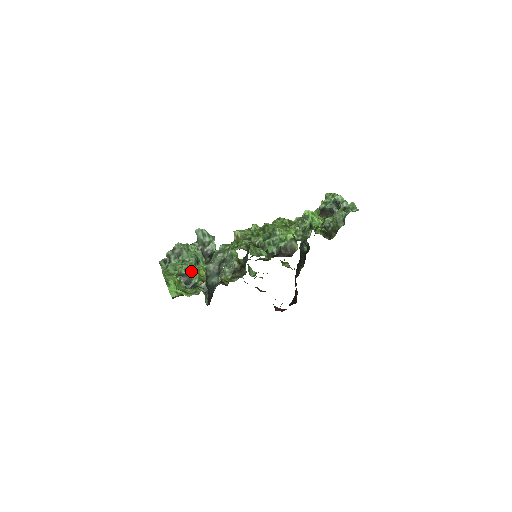
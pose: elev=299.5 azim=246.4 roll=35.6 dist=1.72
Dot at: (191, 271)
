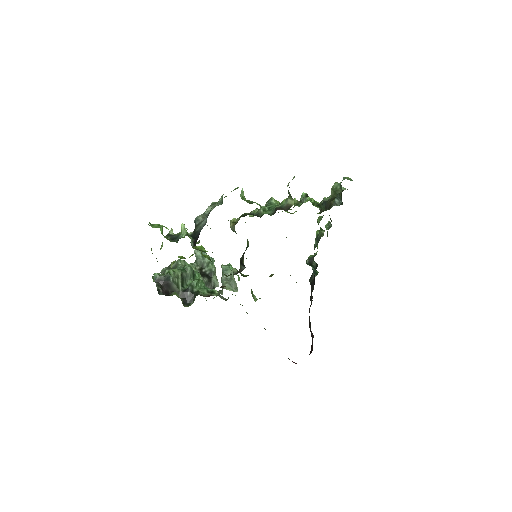
Dot at: (180, 232)
